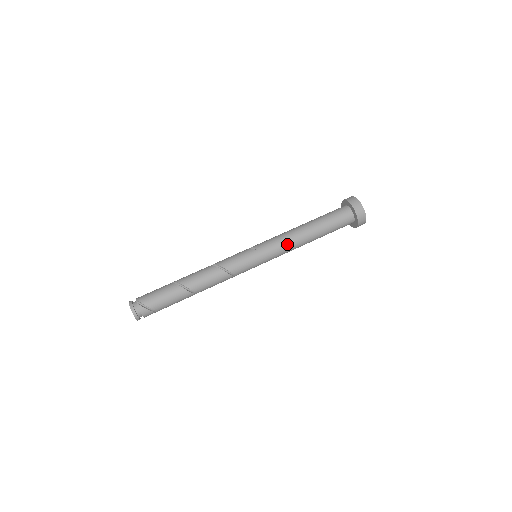
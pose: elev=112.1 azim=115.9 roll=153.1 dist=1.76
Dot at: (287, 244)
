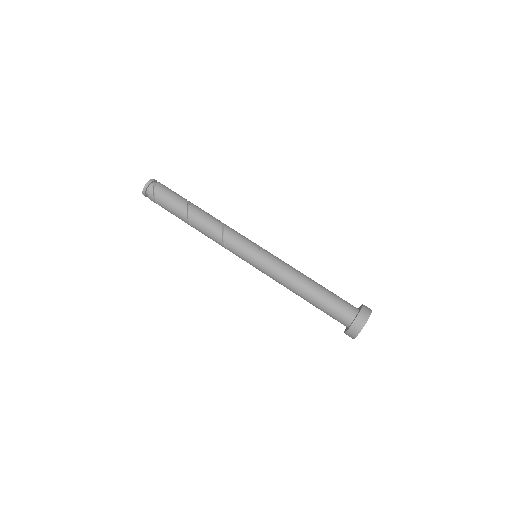
Dot at: (281, 277)
